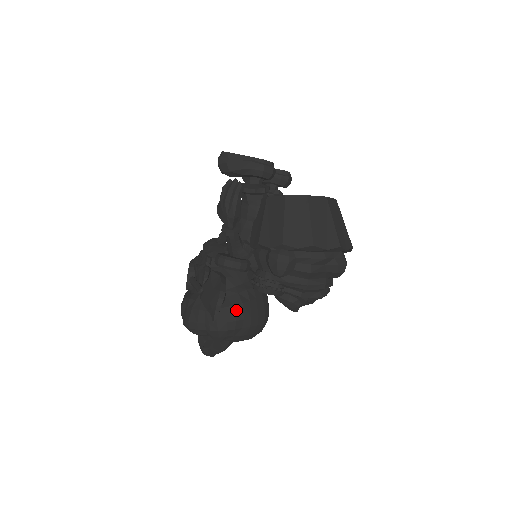
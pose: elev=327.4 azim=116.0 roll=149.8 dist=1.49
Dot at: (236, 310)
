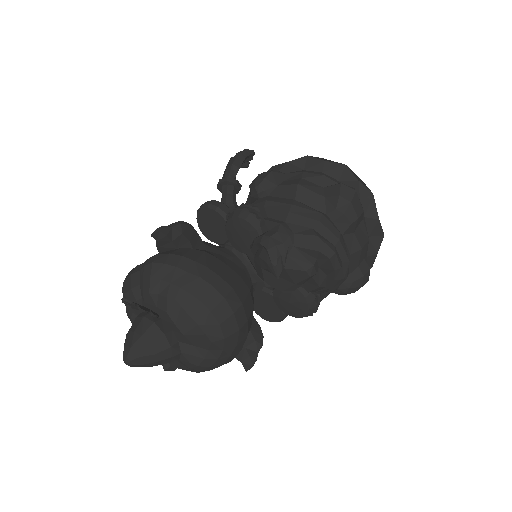
Dot at: (191, 252)
